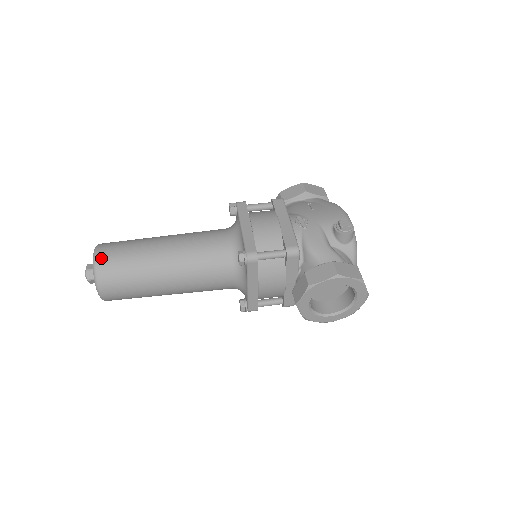
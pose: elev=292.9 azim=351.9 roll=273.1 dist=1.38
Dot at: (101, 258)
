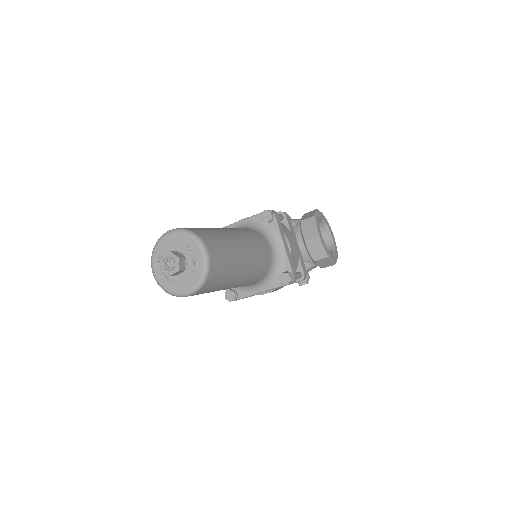
Dot at: (182, 228)
